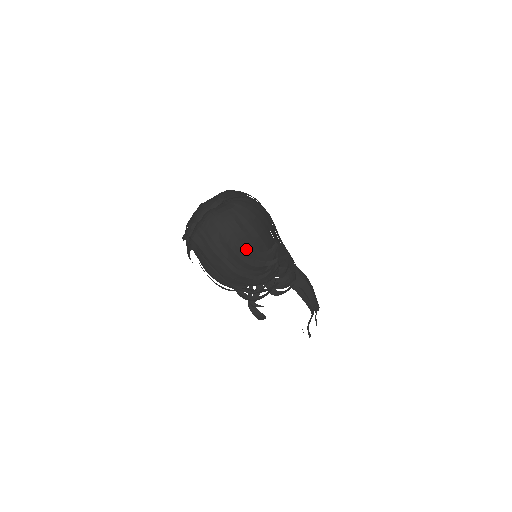
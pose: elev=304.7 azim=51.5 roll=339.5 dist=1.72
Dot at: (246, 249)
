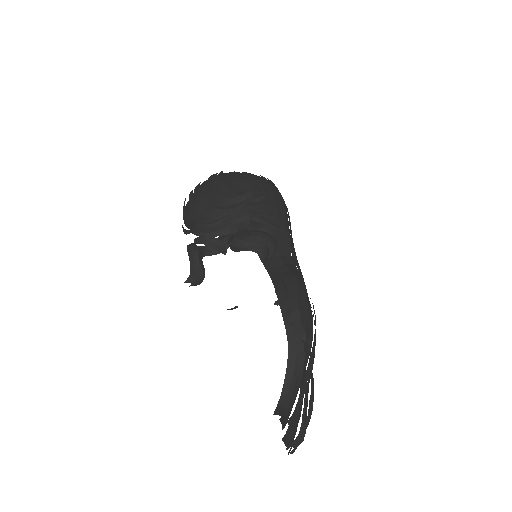
Dot at: (225, 184)
